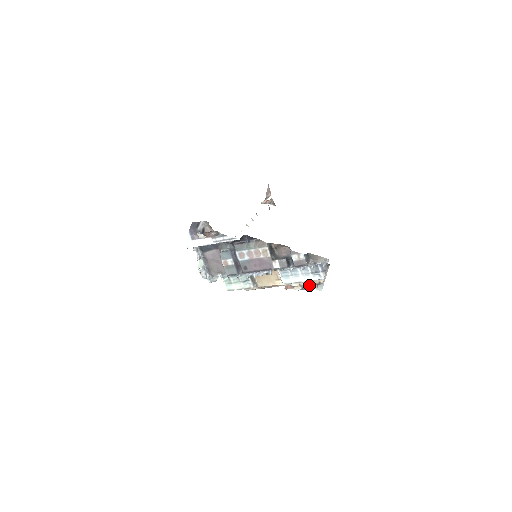
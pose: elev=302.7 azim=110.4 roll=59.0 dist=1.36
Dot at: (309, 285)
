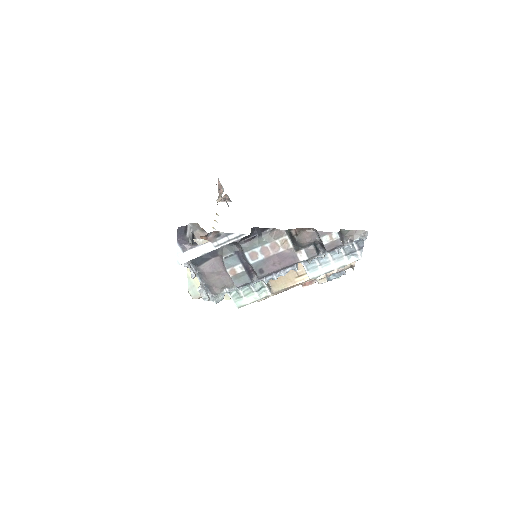
Dot at: (336, 273)
